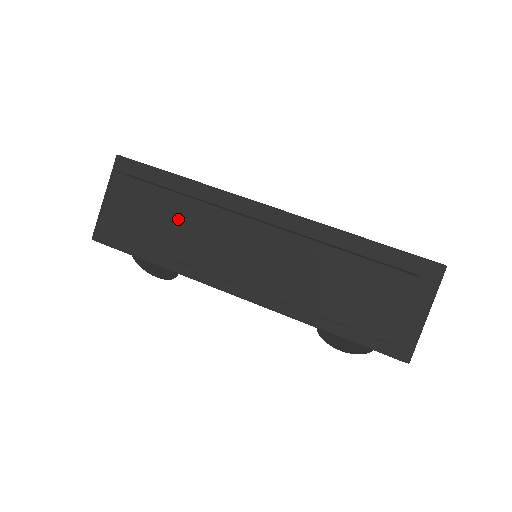
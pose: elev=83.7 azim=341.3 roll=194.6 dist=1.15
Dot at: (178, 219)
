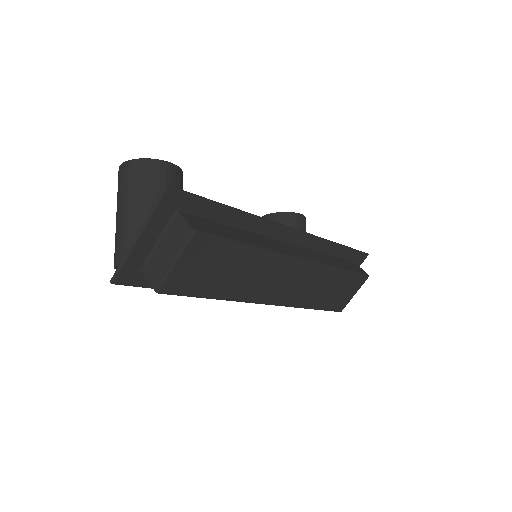
Dot at: (247, 268)
